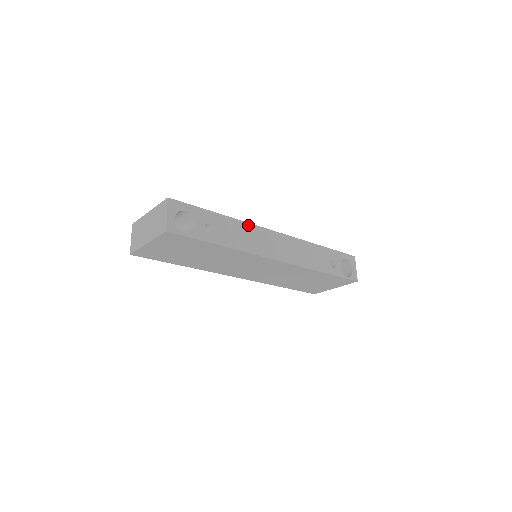
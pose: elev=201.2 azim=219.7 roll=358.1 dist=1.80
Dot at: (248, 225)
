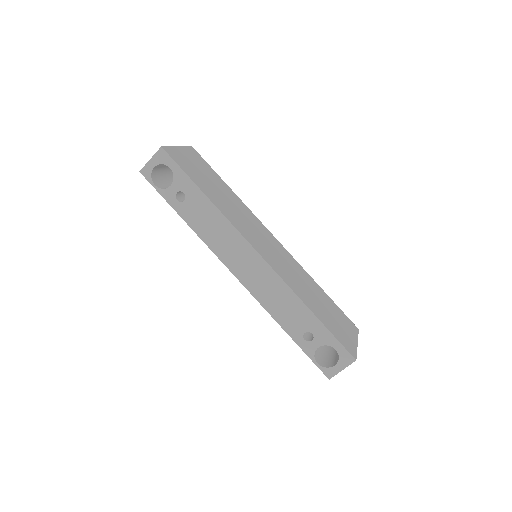
Dot at: (228, 223)
